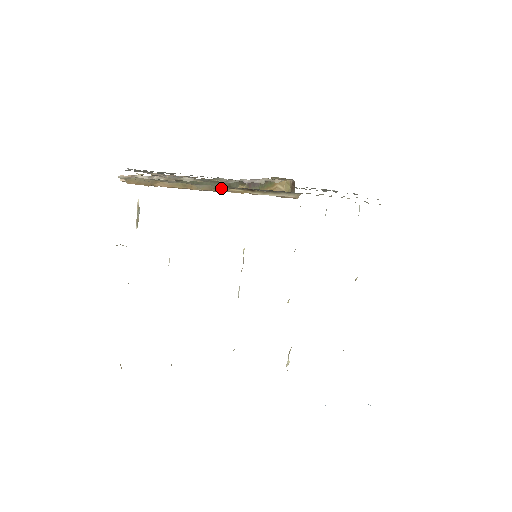
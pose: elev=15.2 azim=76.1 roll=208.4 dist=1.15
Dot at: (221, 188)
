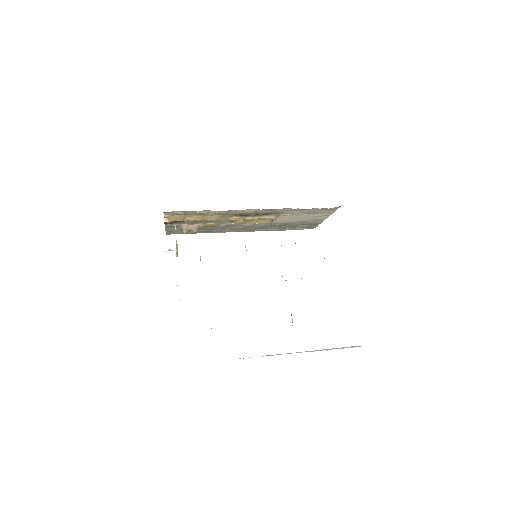
Dot at: (226, 217)
